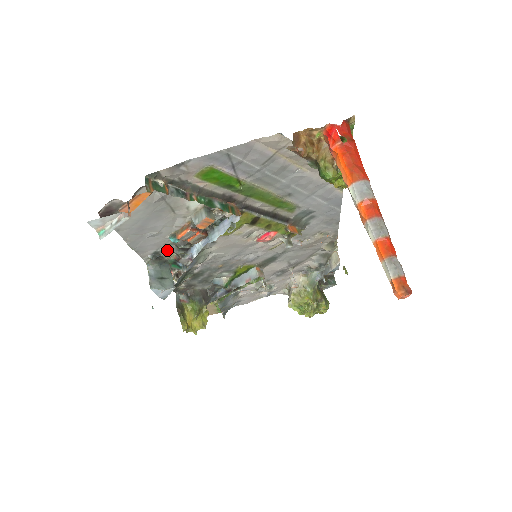
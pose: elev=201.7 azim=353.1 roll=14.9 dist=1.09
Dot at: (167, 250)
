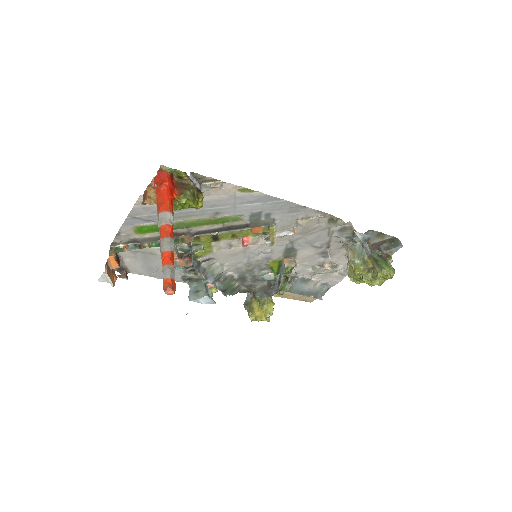
Dot at: occluded
